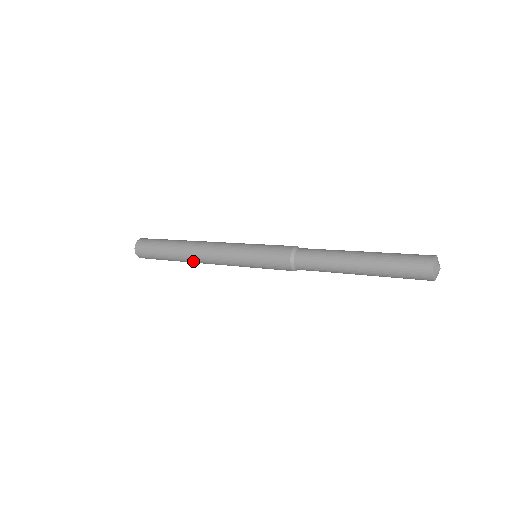
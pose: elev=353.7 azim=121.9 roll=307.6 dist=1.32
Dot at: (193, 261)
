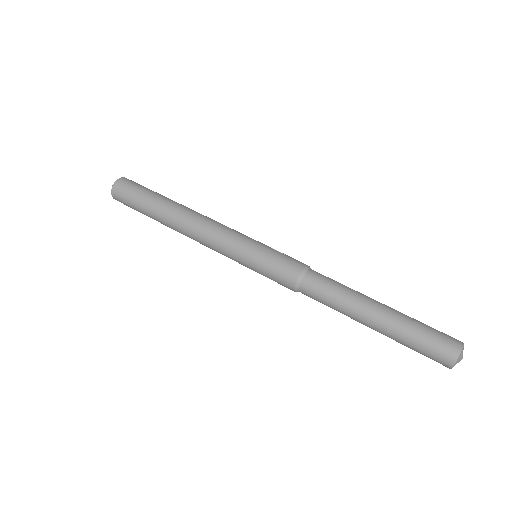
Dot at: (181, 233)
